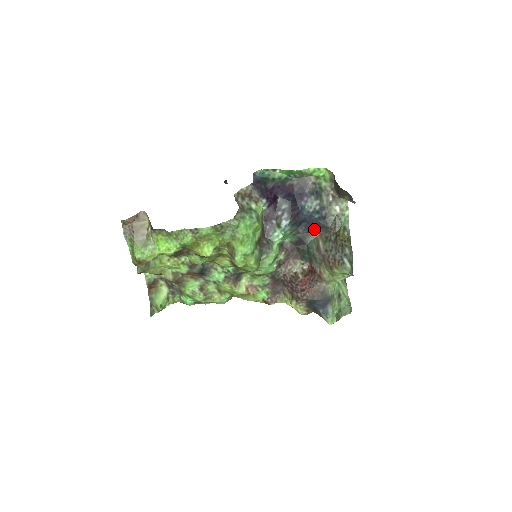
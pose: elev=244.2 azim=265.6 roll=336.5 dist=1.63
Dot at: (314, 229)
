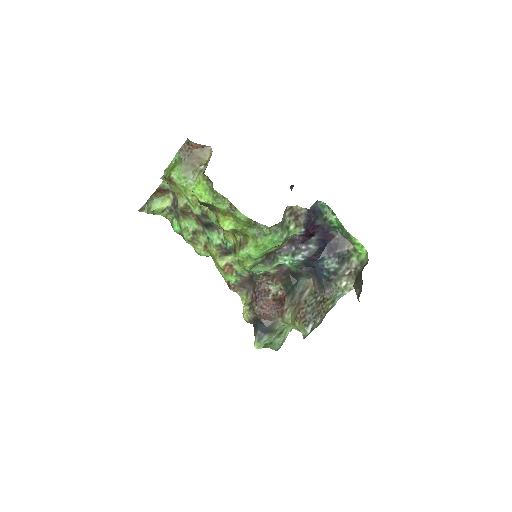
Dot at: (314, 277)
